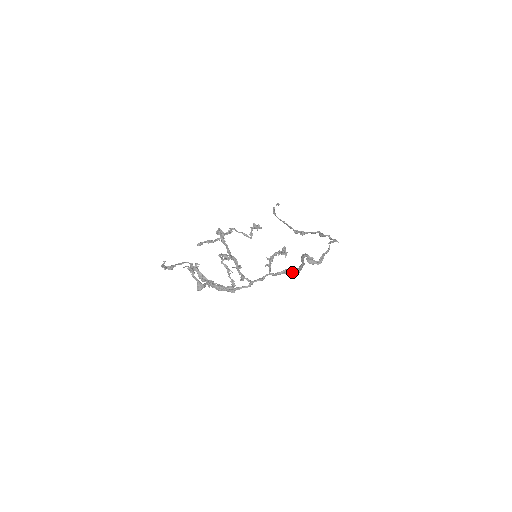
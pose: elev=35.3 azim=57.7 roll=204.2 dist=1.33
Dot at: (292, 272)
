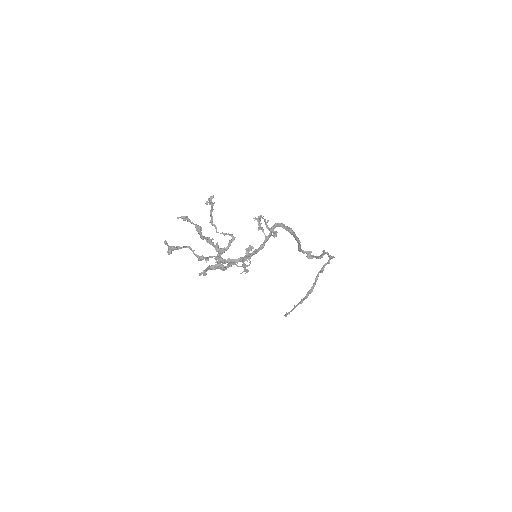
Dot at: (283, 226)
